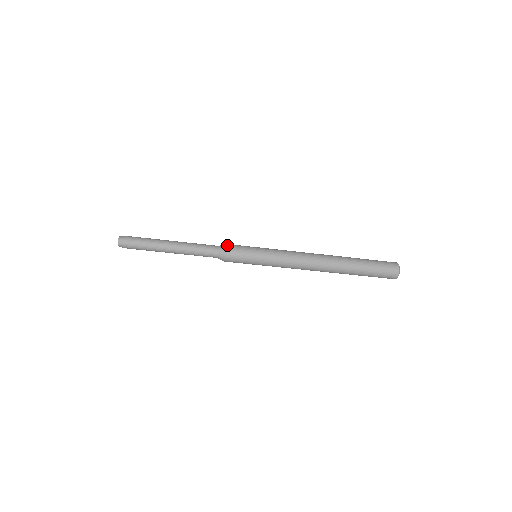
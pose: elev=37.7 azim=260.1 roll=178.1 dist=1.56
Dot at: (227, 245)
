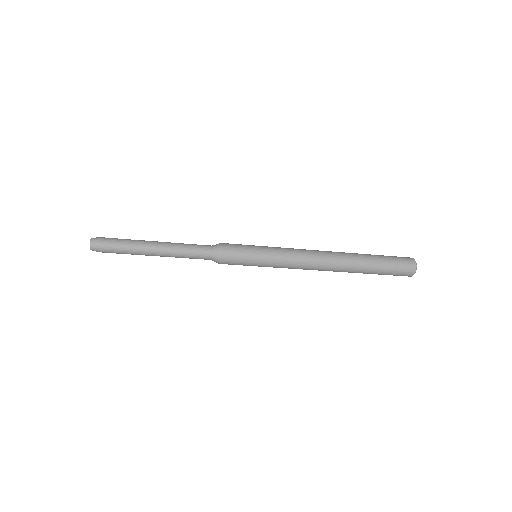
Dot at: (222, 245)
